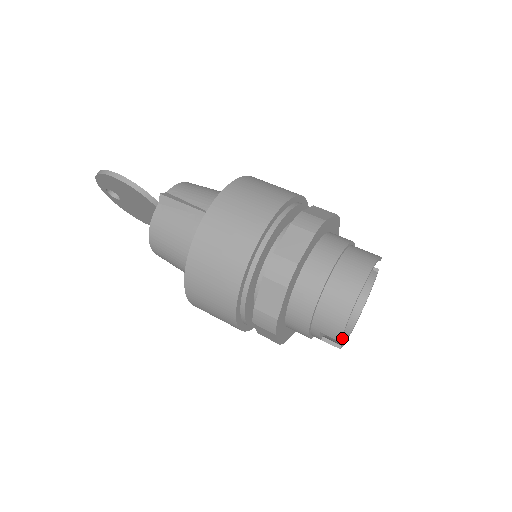
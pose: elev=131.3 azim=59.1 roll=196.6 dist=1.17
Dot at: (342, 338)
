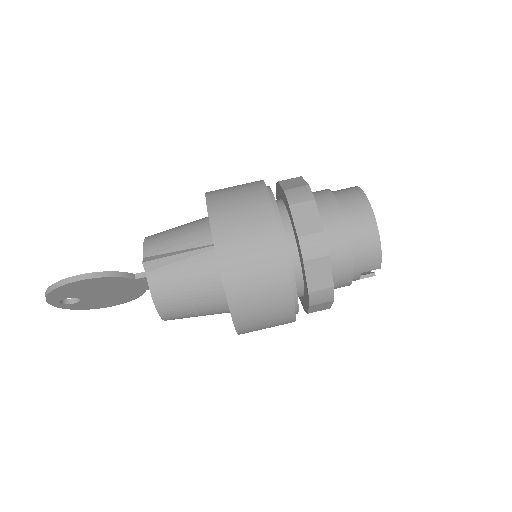
Dot at: occluded
